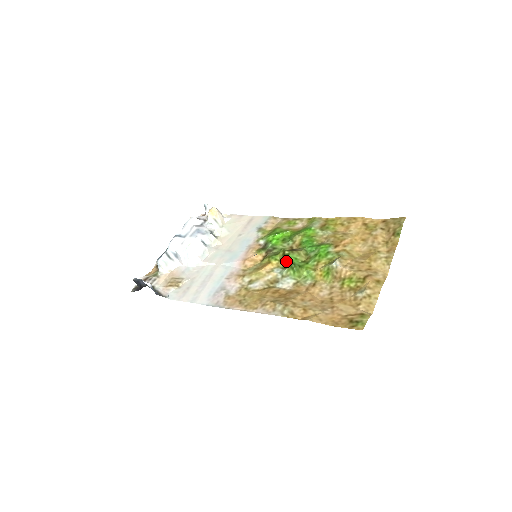
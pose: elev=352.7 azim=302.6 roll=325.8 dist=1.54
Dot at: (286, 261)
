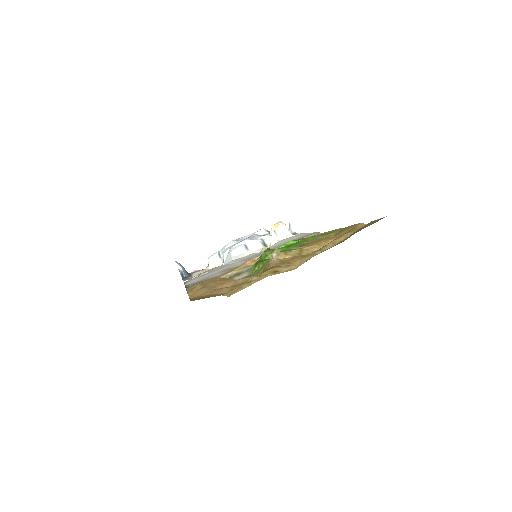
Dot at: occluded
